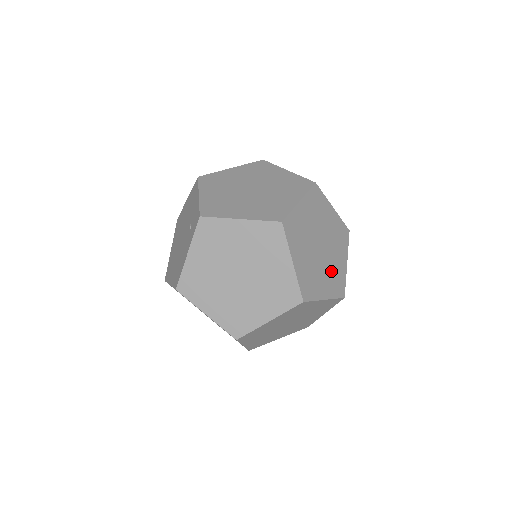
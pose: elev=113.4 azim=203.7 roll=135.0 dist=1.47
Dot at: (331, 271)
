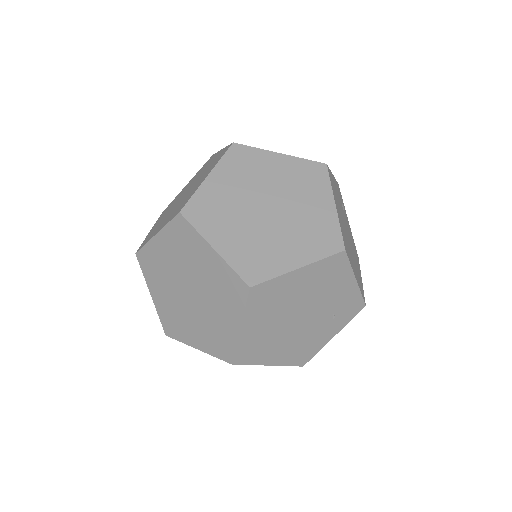
Dot at: (330, 314)
